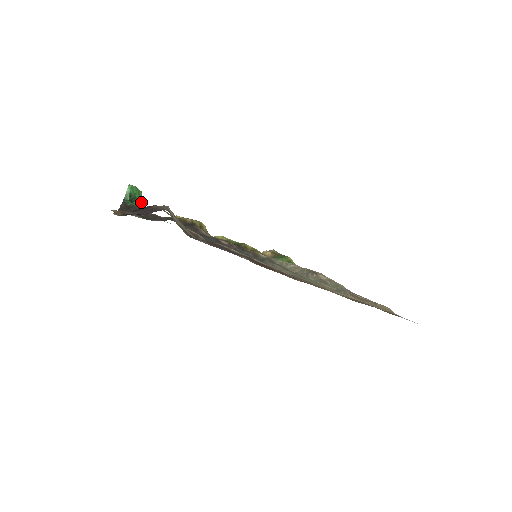
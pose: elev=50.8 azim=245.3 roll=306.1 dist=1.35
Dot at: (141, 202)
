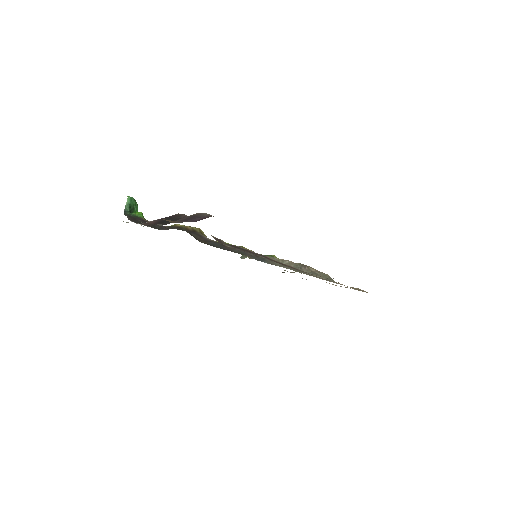
Dot at: (139, 213)
